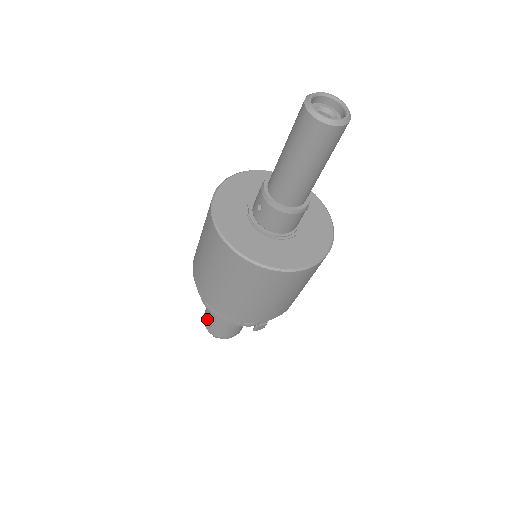
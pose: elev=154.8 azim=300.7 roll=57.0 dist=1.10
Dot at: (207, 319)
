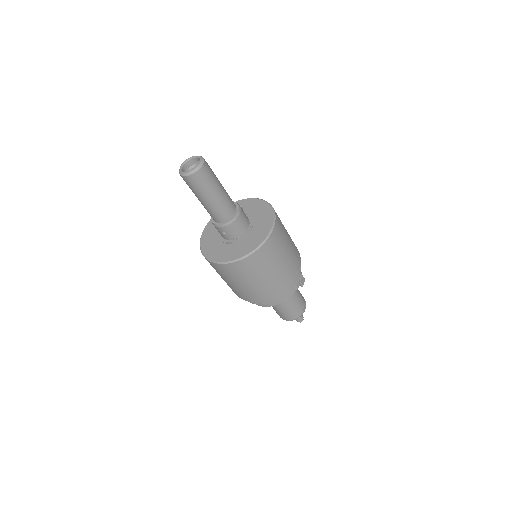
Dot at: (283, 316)
